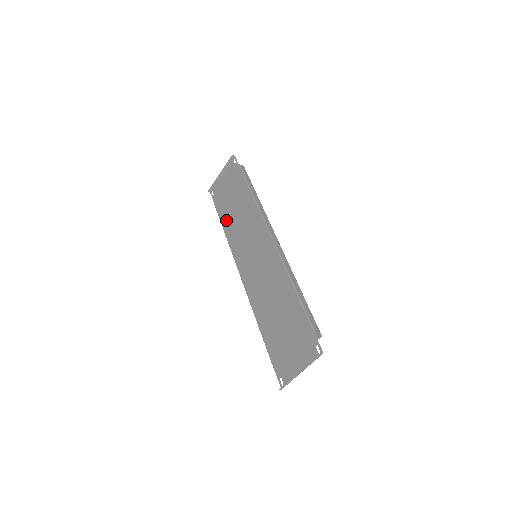
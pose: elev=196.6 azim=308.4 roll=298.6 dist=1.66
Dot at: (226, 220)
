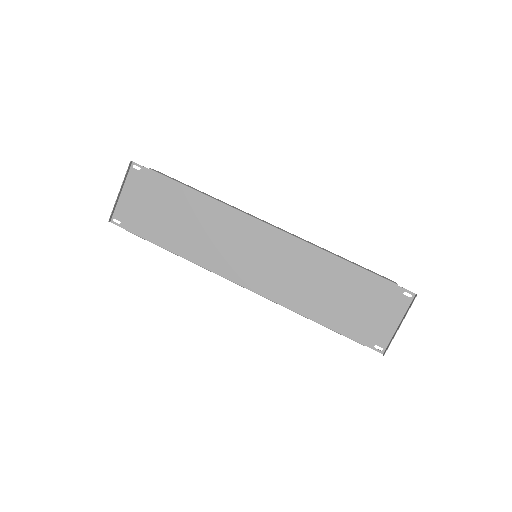
Dot at: (172, 241)
